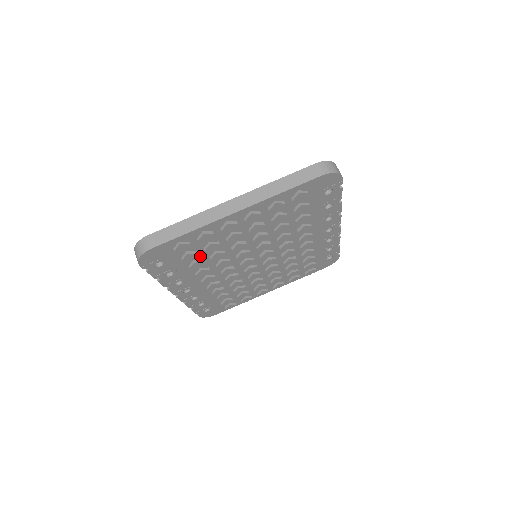
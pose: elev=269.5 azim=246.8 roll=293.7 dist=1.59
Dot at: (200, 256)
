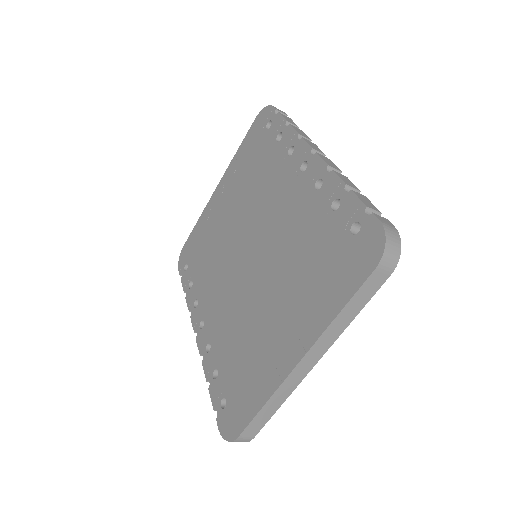
Dot at: occluded
